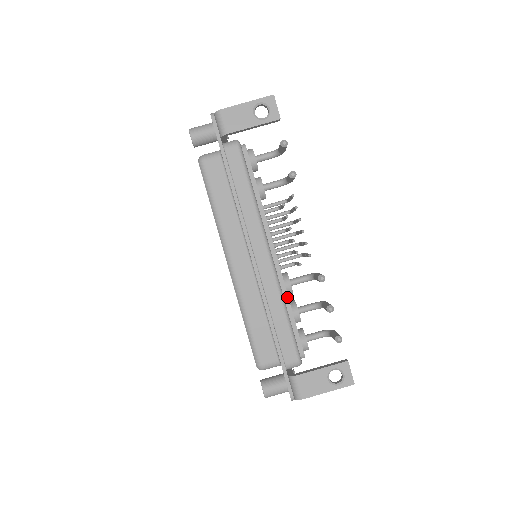
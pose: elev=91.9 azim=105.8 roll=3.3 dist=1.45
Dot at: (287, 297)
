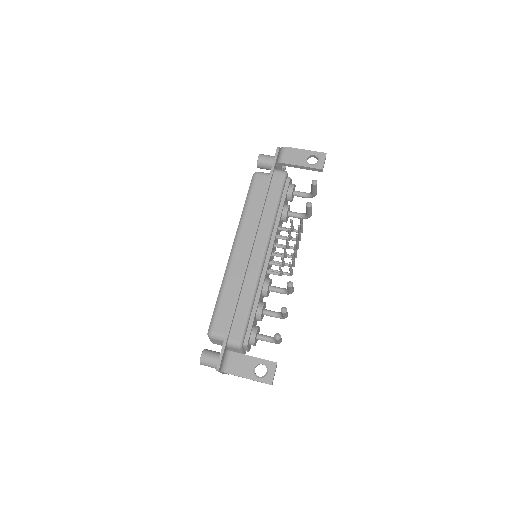
Dot at: (260, 293)
